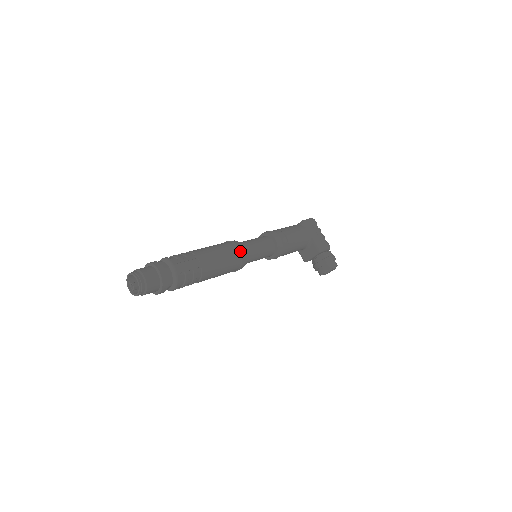
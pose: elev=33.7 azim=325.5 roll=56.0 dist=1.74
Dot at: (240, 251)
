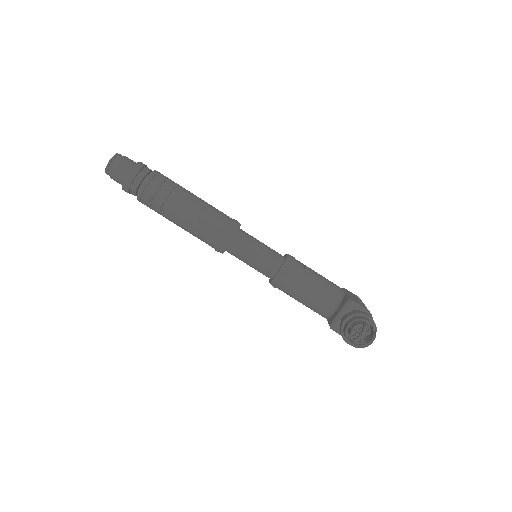
Dot at: (234, 220)
